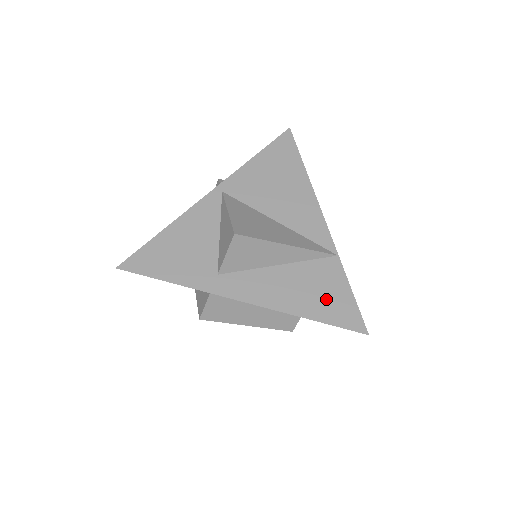
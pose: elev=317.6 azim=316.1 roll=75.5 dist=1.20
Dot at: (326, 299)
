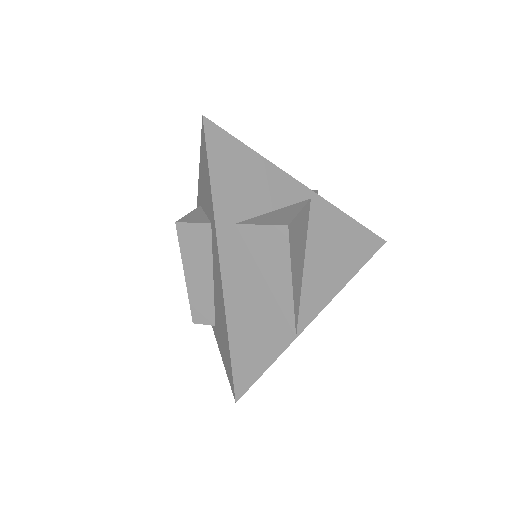
Dot at: (253, 344)
